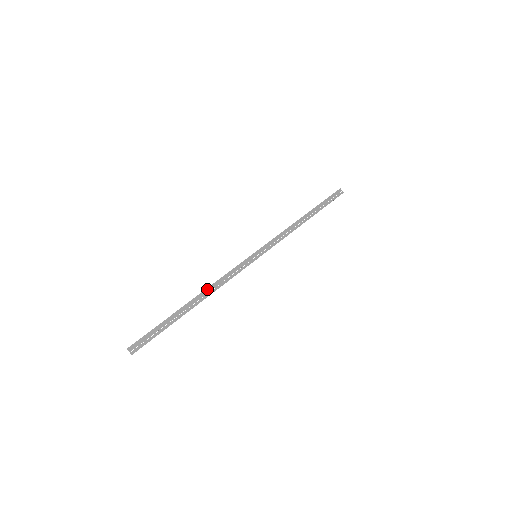
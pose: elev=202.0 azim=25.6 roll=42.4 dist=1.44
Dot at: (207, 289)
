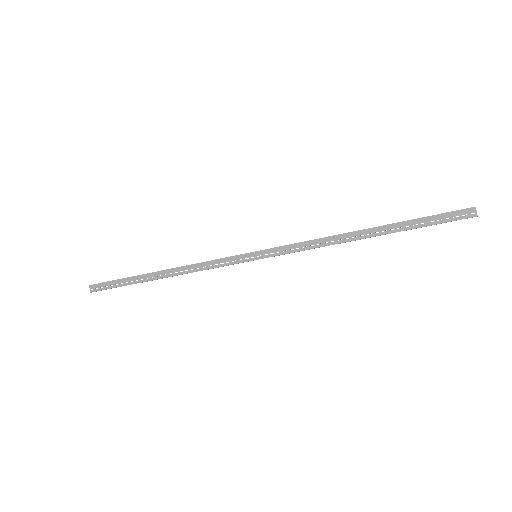
Dot at: (180, 267)
